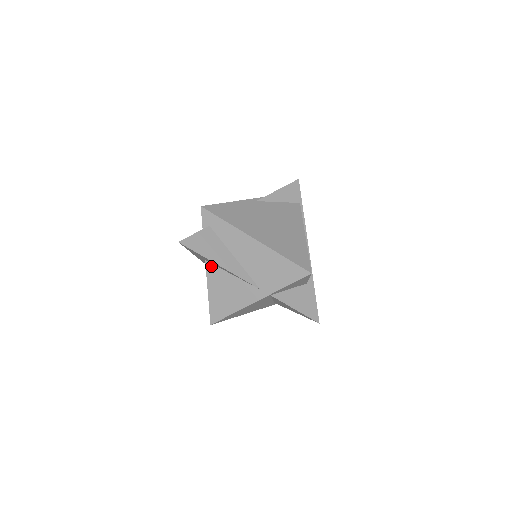
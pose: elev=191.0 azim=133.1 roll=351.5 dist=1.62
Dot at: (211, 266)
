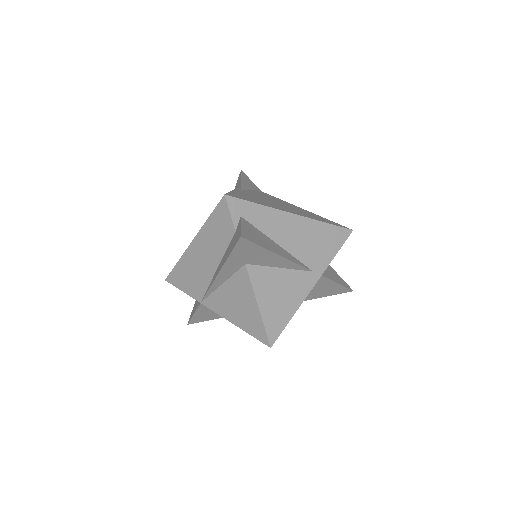
Dot at: (254, 268)
